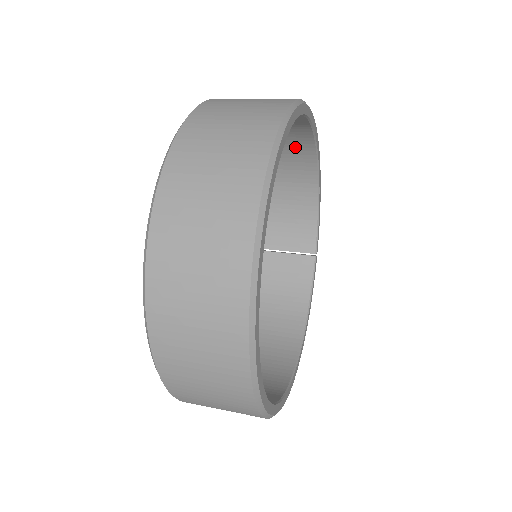
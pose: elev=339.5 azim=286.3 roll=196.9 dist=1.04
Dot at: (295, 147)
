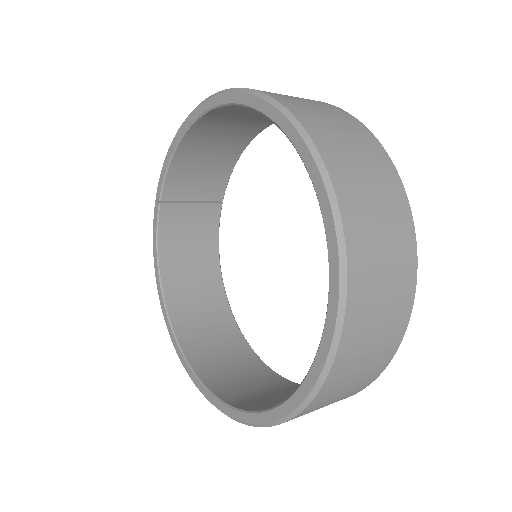
Dot at: occluded
